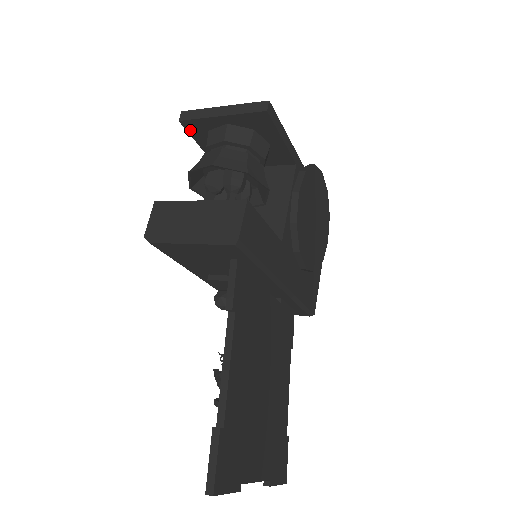
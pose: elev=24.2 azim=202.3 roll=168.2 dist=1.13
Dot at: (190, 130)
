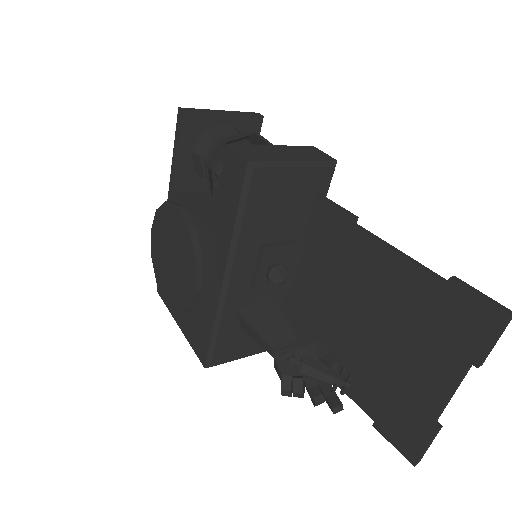
Dot at: (185, 127)
